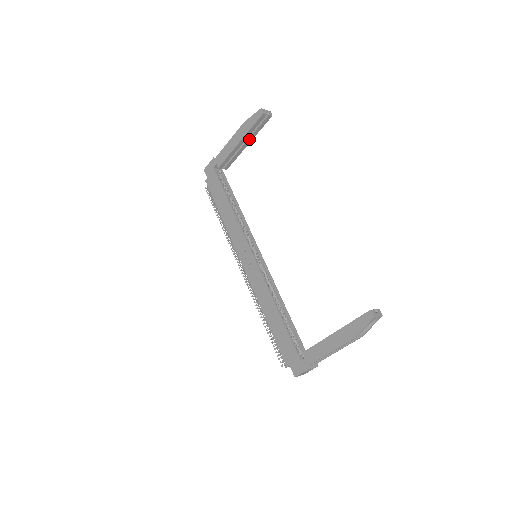
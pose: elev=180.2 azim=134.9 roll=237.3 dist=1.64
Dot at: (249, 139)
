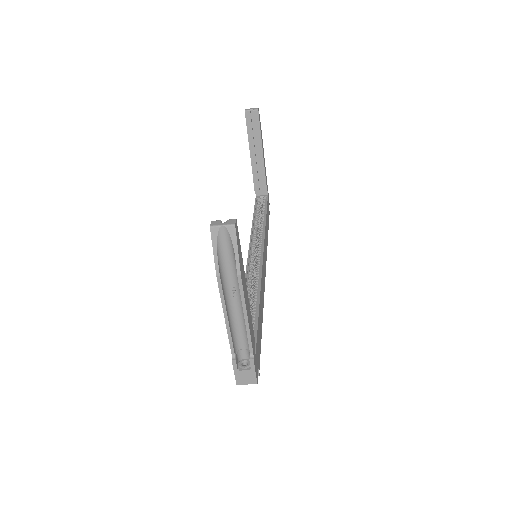
Dot at: (258, 147)
